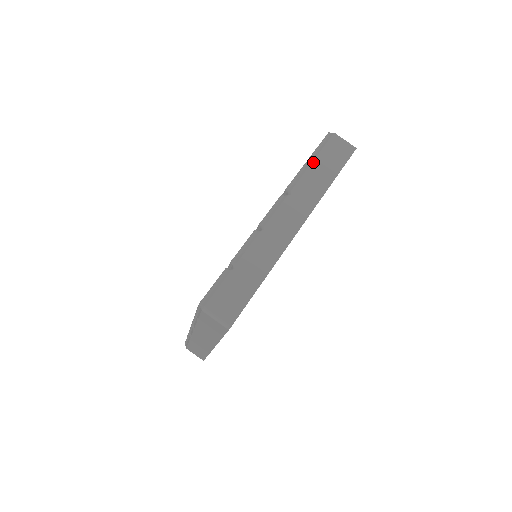
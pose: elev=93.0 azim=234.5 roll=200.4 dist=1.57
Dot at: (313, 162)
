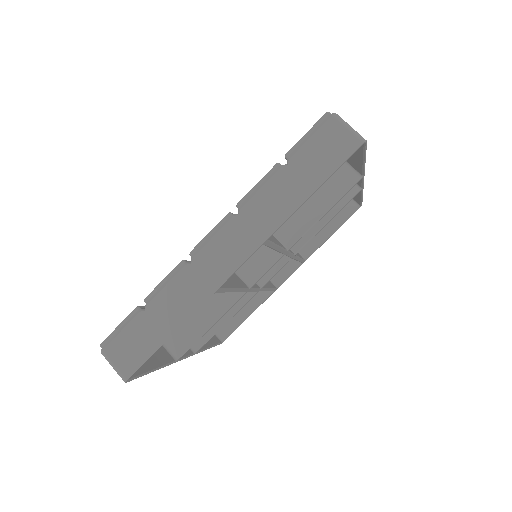
Dot at: (285, 165)
